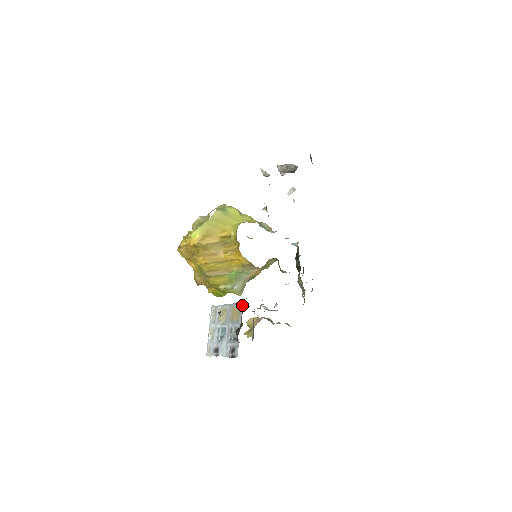
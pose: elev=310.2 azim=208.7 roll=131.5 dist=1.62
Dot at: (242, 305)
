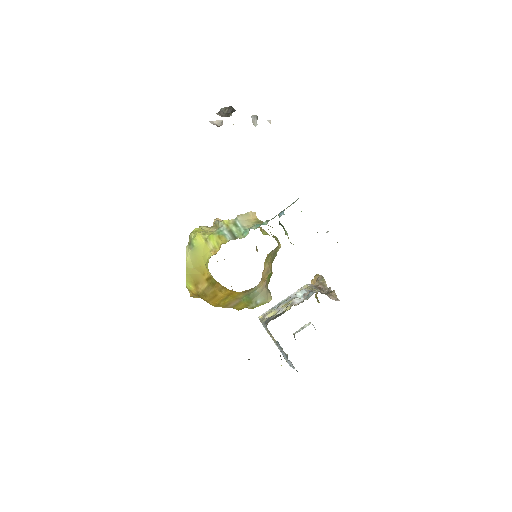
Dot at: occluded
